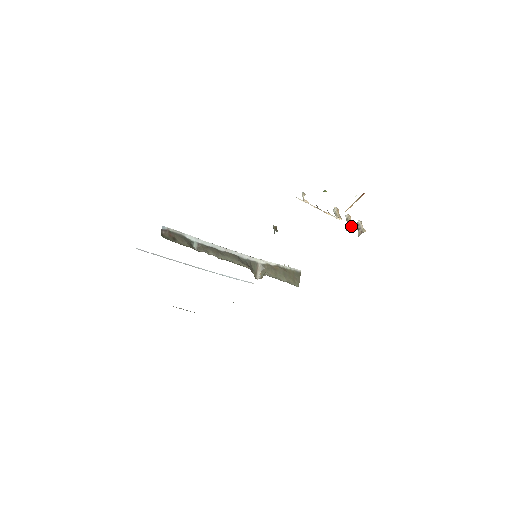
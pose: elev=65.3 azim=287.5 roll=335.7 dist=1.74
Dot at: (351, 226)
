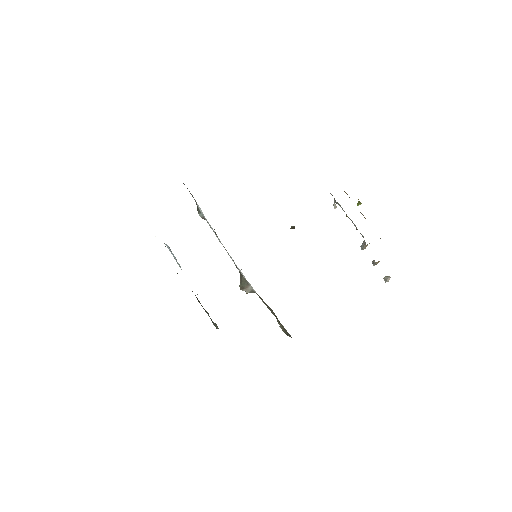
Dot at: occluded
